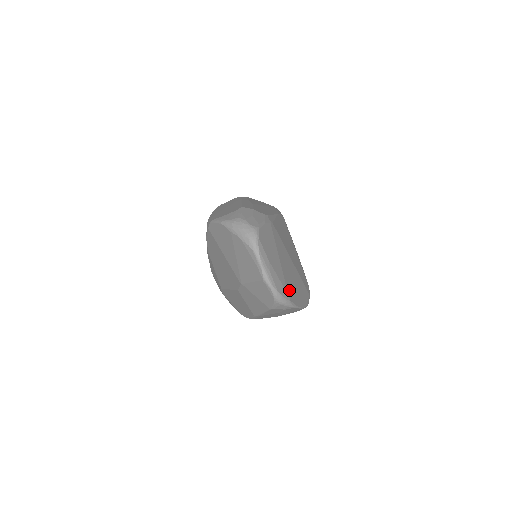
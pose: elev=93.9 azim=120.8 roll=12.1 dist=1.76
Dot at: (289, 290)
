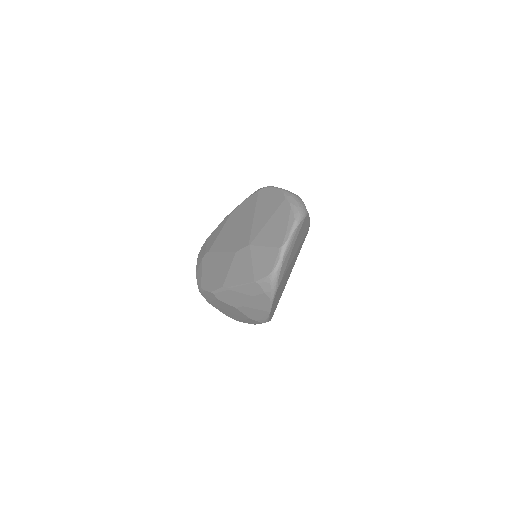
Dot at: (281, 283)
